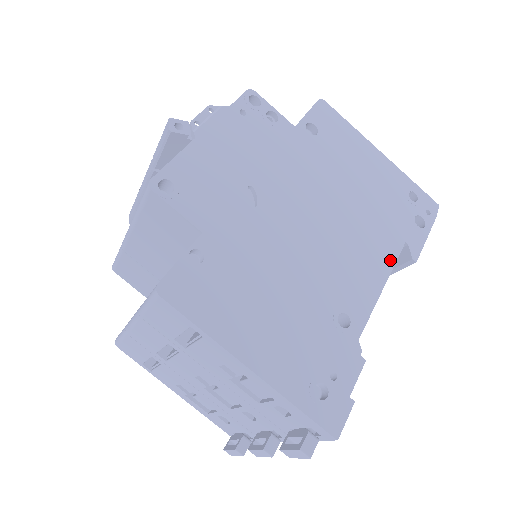
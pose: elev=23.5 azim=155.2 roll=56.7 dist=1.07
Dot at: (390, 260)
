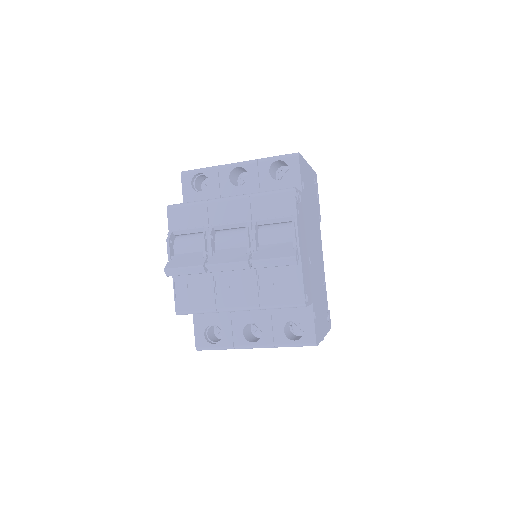
Dot at: (320, 233)
